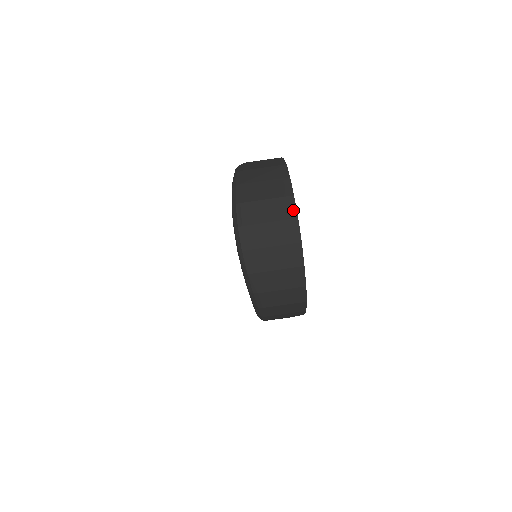
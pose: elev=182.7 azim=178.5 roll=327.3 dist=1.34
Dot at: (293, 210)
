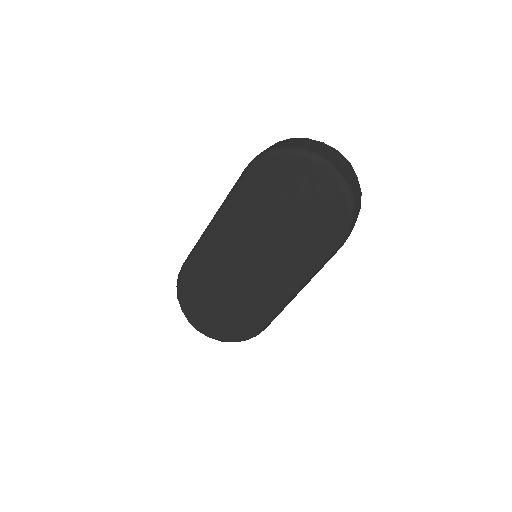
Dot at: (332, 148)
